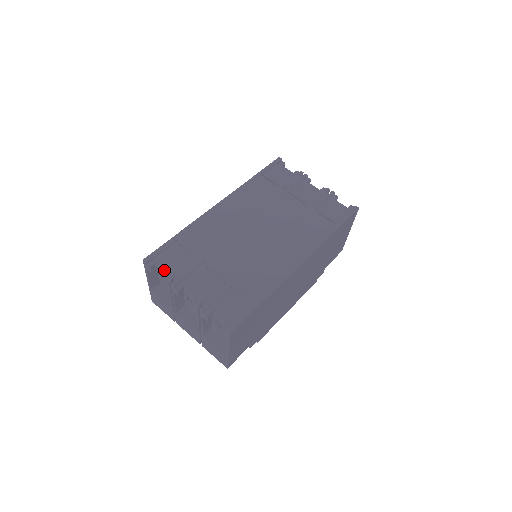
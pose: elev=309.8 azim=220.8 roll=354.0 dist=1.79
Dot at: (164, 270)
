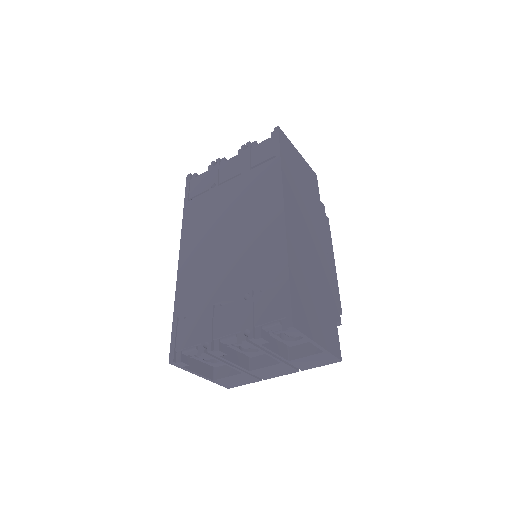
Dot at: (192, 350)
